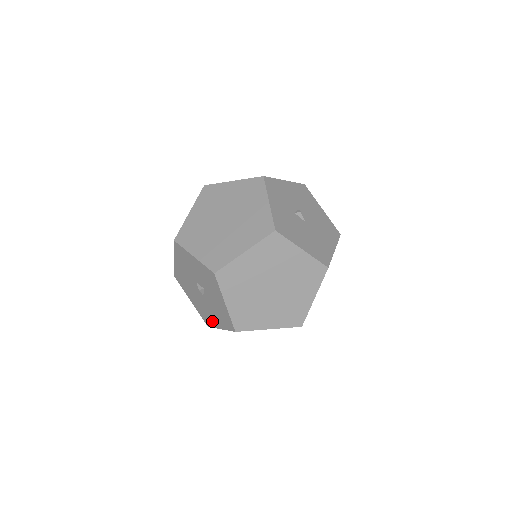
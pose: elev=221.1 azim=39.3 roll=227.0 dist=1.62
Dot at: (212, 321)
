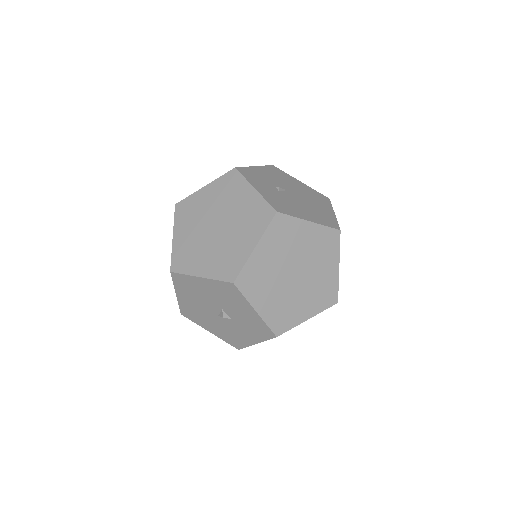
Dot at: (201, 322)
